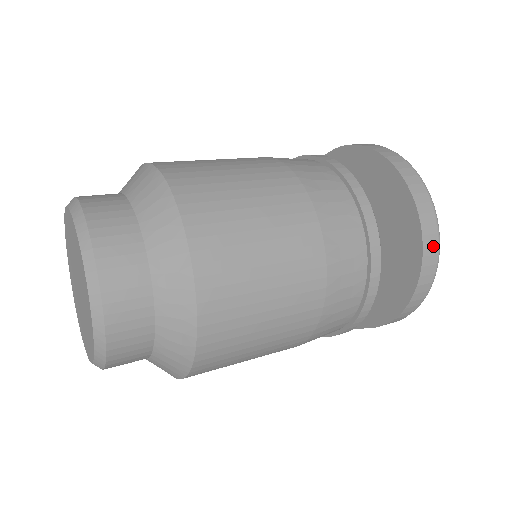
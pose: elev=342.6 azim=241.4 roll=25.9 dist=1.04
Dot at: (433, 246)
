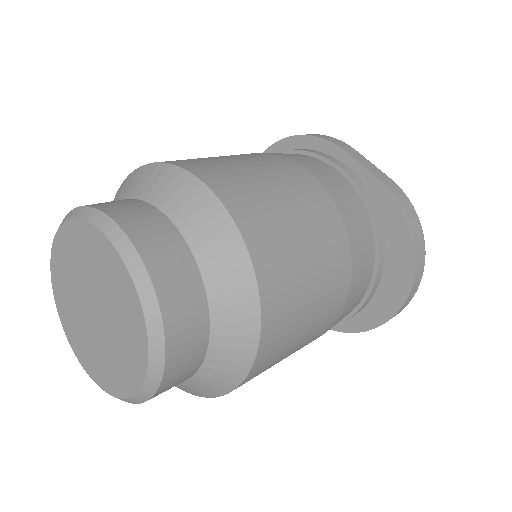
Dot at: occluded
